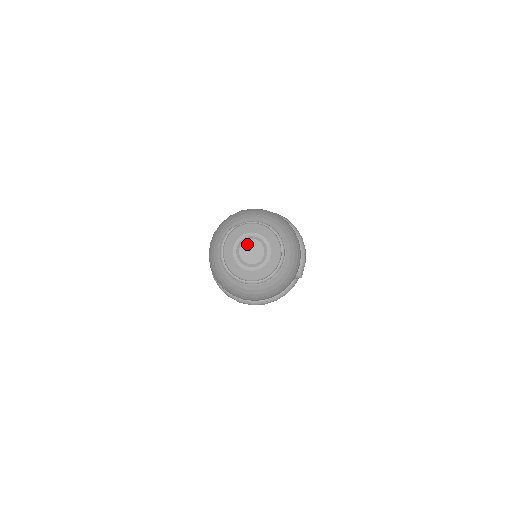
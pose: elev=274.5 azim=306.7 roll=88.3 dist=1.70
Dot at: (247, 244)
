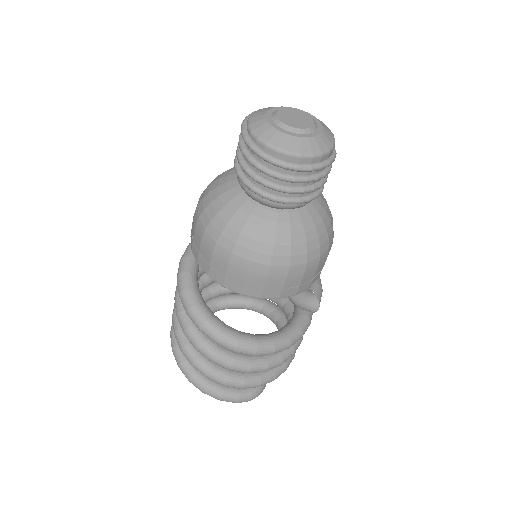
Dot at: (288, 111)
